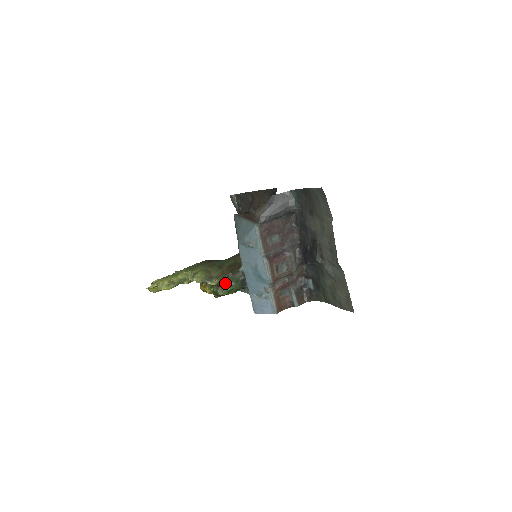
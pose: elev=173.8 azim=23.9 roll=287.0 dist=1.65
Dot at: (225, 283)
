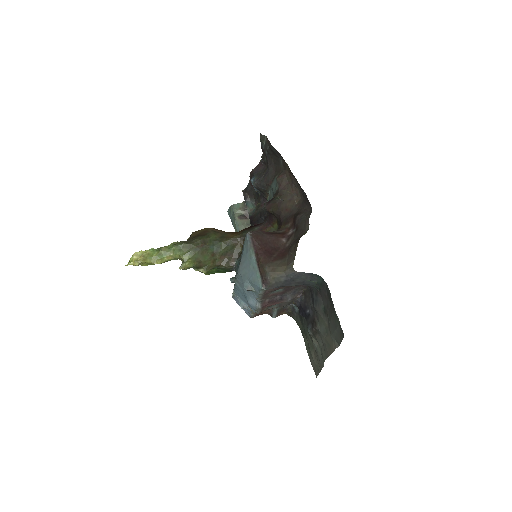
Dot at: occluded
